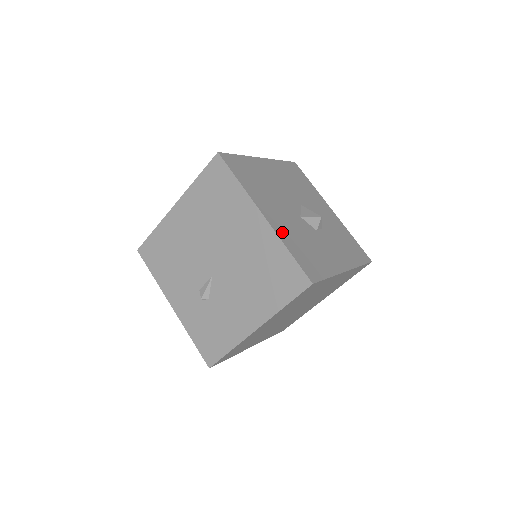
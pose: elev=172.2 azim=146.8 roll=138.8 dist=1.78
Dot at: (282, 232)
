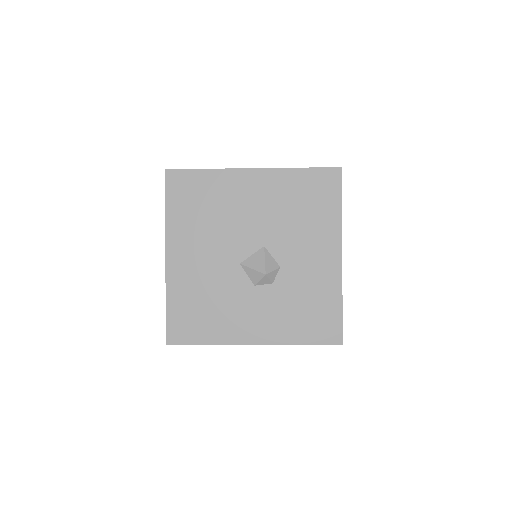
Dot at: (178, 281)
